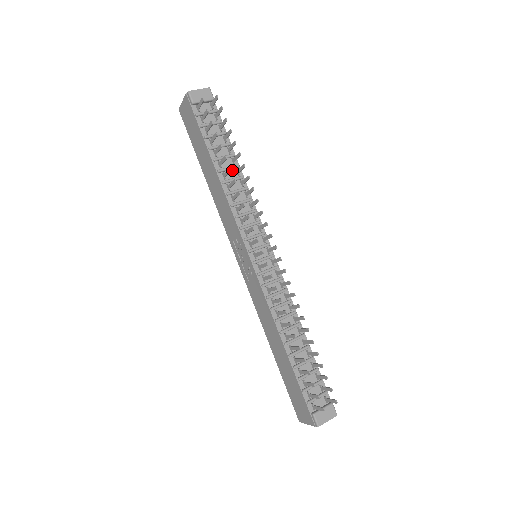
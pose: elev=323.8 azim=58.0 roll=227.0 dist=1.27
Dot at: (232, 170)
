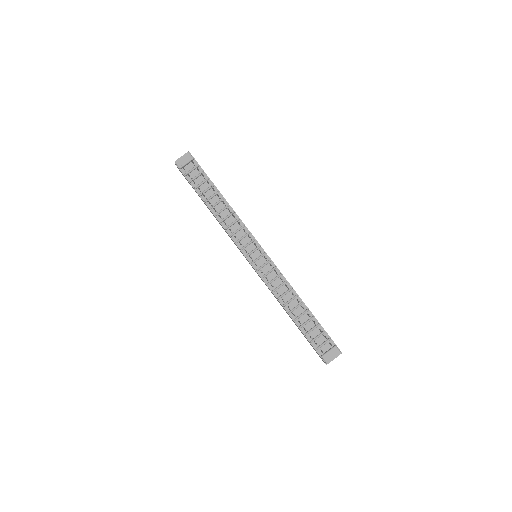
Dot at: (220, 203)
